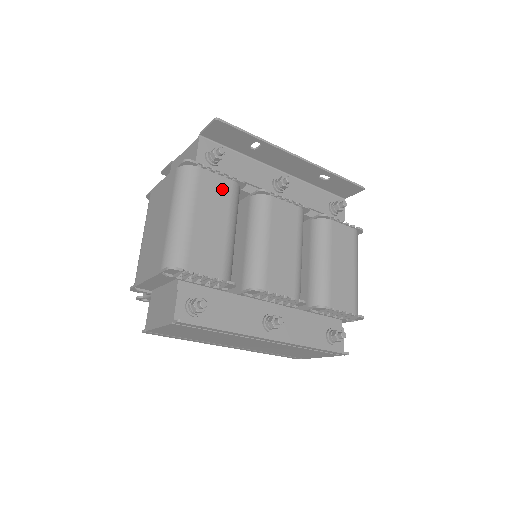
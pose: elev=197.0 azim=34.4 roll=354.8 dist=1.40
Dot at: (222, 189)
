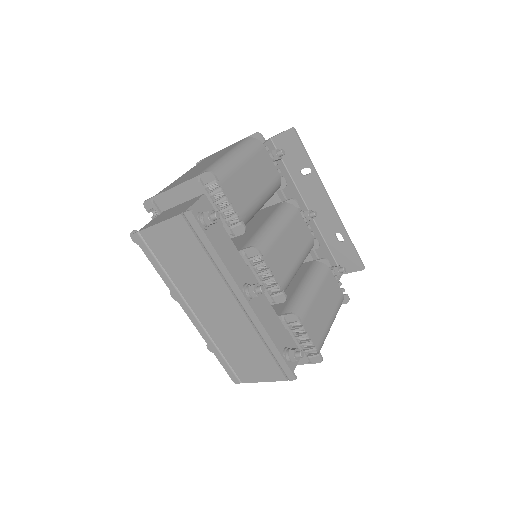
Dot at: (270, 171)
